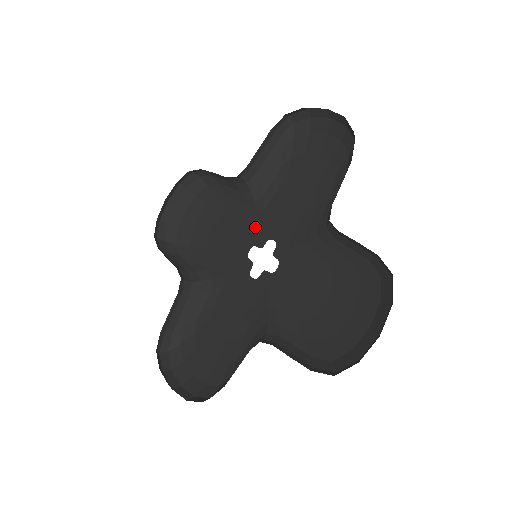
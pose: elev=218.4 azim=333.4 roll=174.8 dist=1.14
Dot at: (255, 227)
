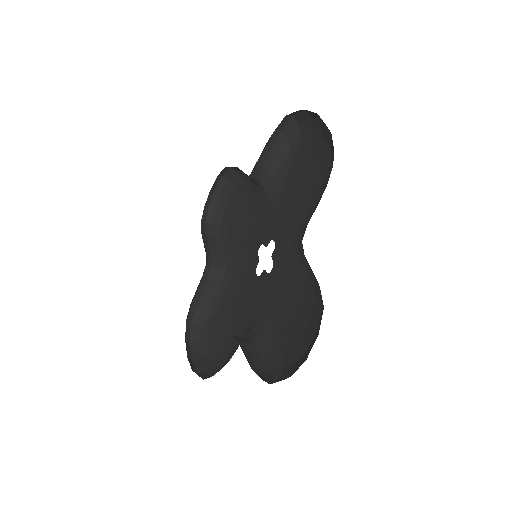
Dot at: (247, 268)
